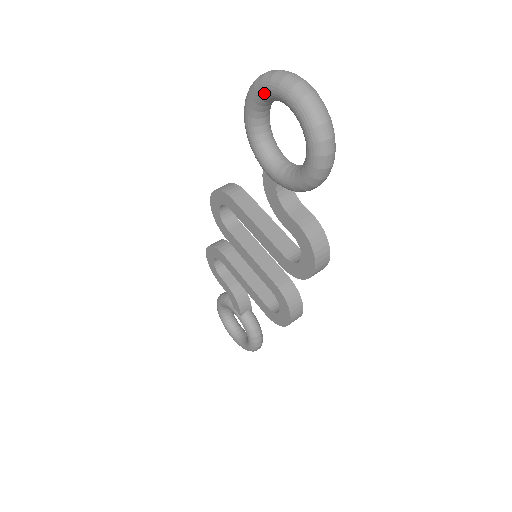
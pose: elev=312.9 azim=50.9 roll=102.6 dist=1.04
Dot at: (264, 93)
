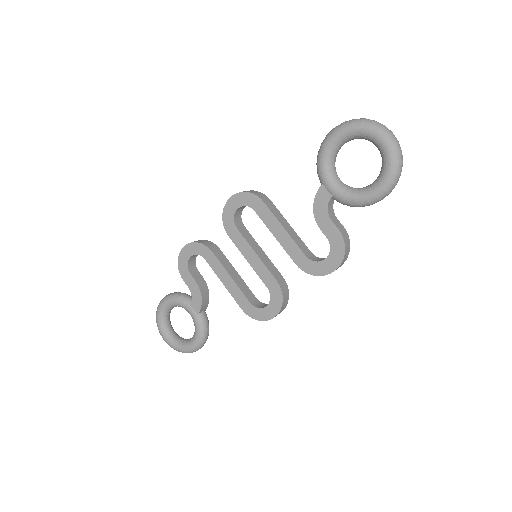
Dot at: (361, 131)
